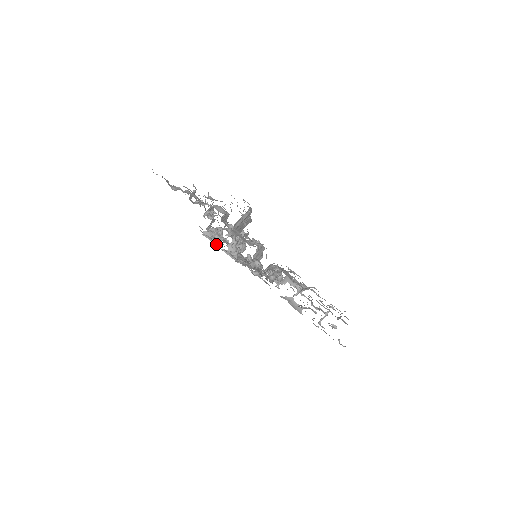
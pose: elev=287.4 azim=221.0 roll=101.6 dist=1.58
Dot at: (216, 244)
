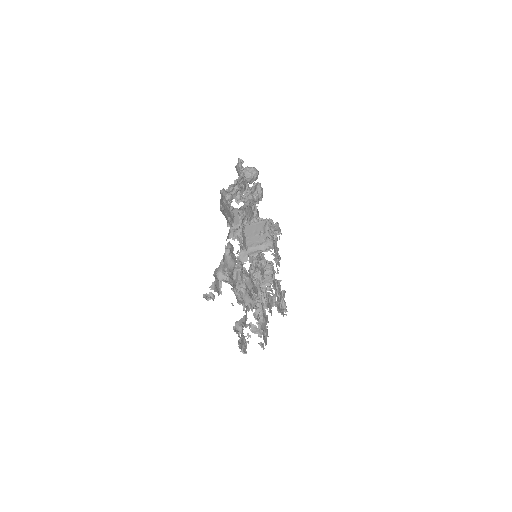
Dot at: (229, 203)
